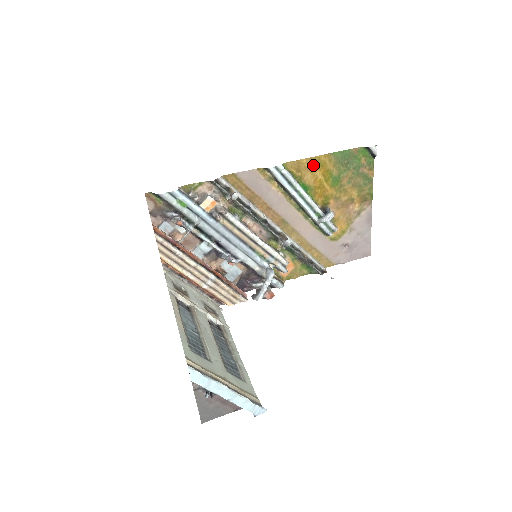
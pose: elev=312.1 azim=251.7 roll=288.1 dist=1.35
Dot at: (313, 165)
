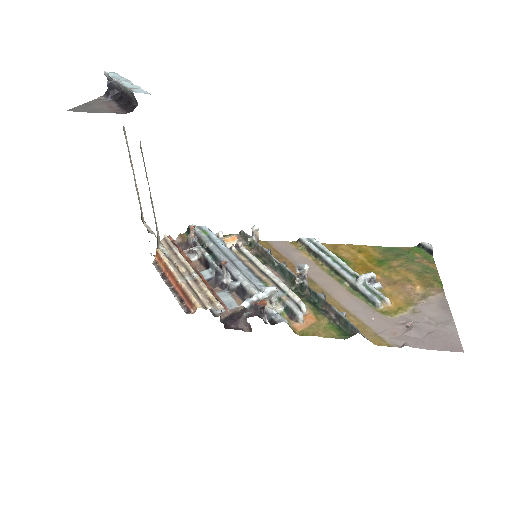
Dot at: (353, 250)
